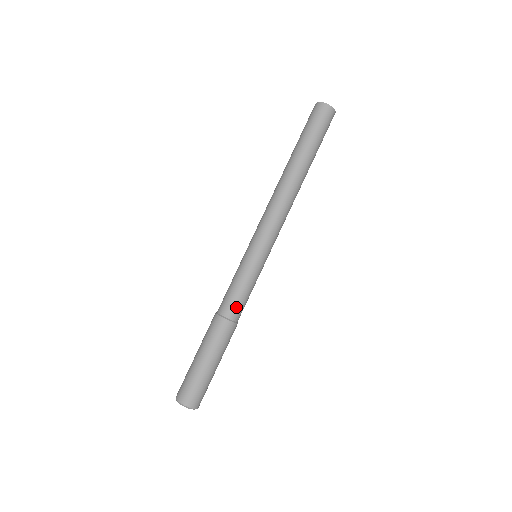
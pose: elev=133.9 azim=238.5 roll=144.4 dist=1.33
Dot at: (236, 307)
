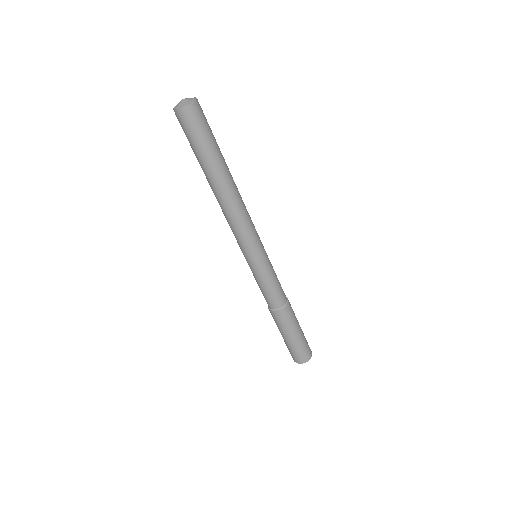
Dot at: (281, 296)
